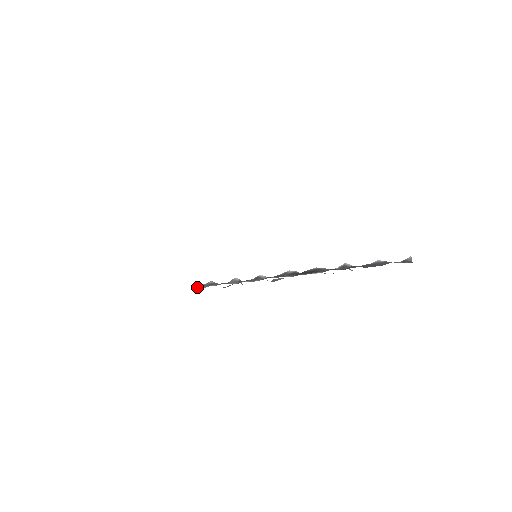
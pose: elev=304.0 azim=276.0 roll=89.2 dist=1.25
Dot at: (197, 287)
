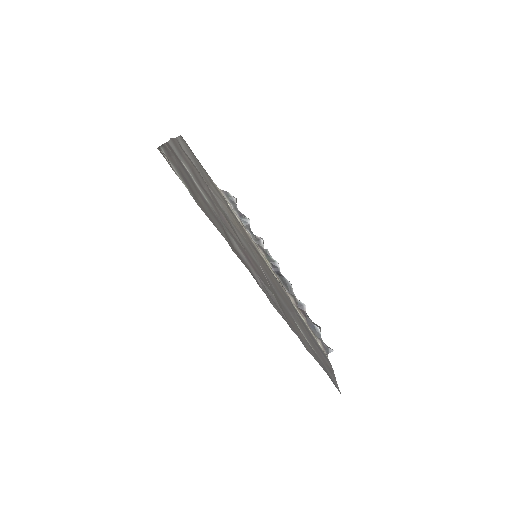
Dot at: (223, 191)
